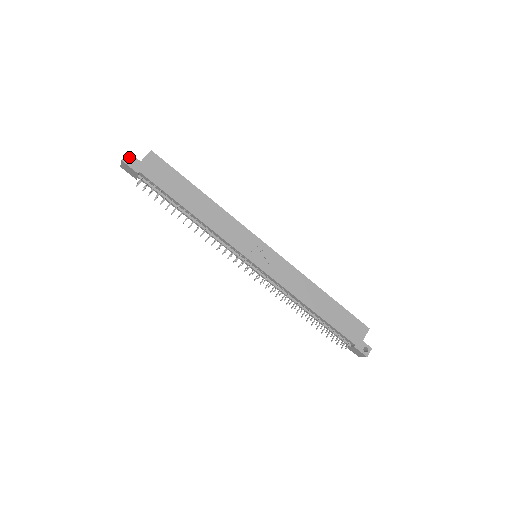
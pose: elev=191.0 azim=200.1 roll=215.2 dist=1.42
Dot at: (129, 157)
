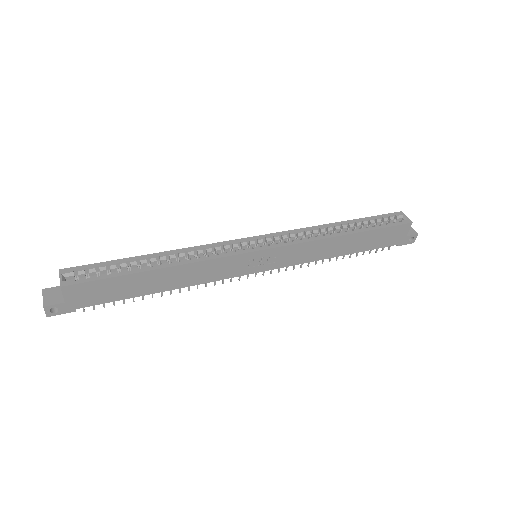
Dot at: (49, 309)
